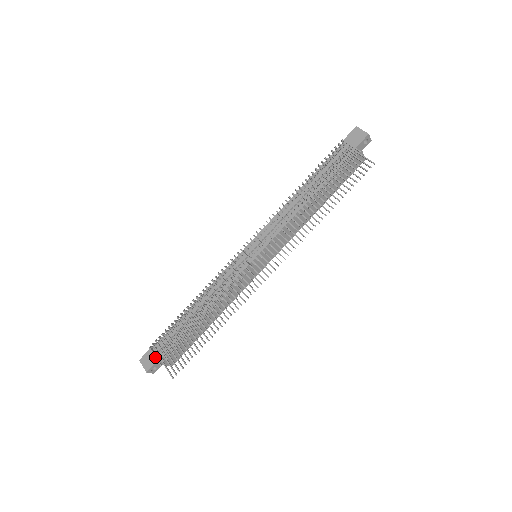
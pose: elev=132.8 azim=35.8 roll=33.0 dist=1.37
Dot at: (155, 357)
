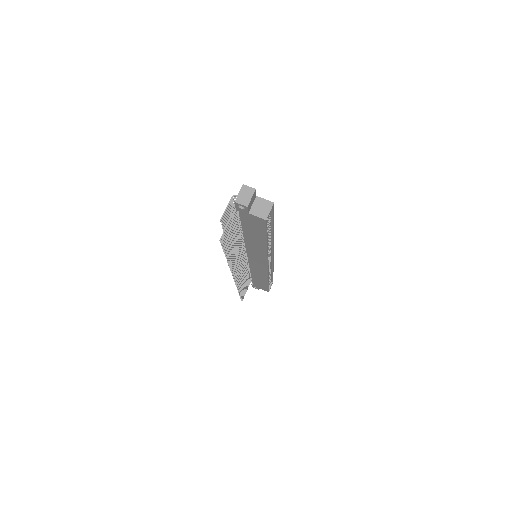
Dot at: occluded
